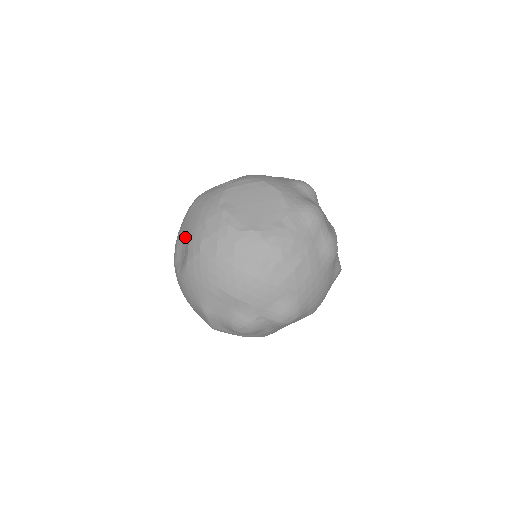
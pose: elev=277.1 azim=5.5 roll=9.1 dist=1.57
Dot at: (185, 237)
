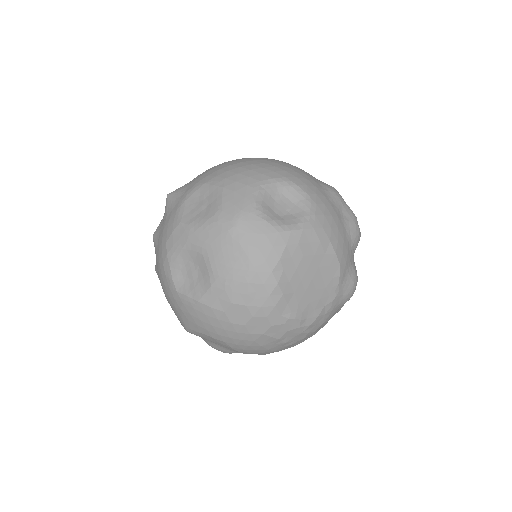
Dot at: (206, 267)
